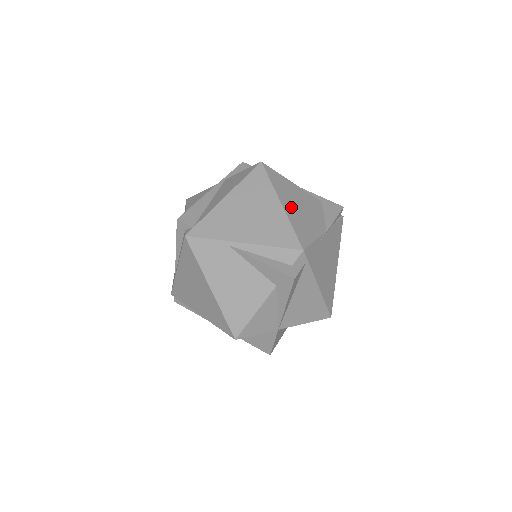
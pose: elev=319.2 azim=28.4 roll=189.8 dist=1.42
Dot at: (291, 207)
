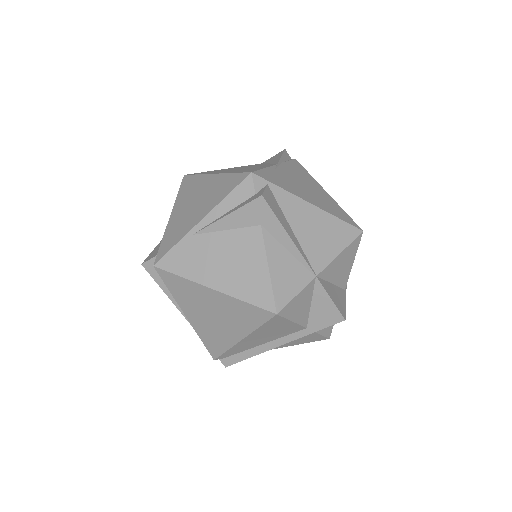
Dot at: (227, 171)
